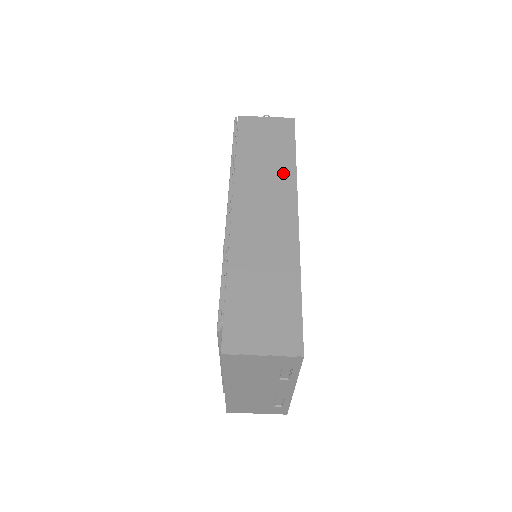
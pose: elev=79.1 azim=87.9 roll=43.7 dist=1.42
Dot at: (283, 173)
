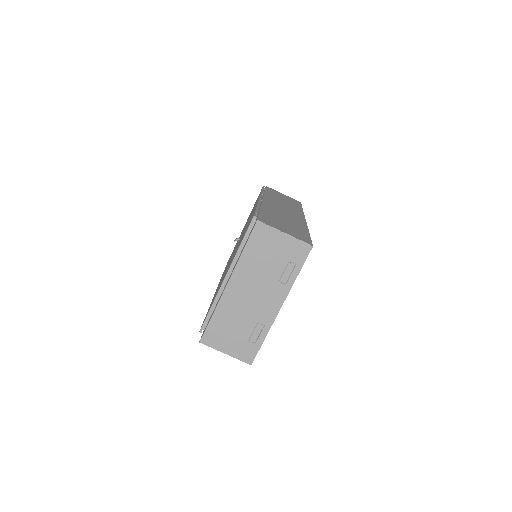
Dot at: (295, 208)
